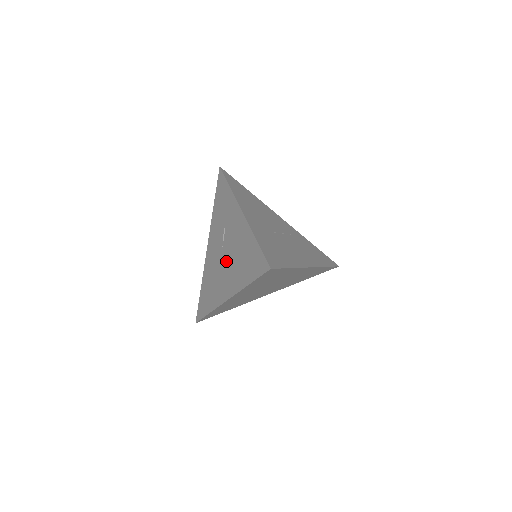
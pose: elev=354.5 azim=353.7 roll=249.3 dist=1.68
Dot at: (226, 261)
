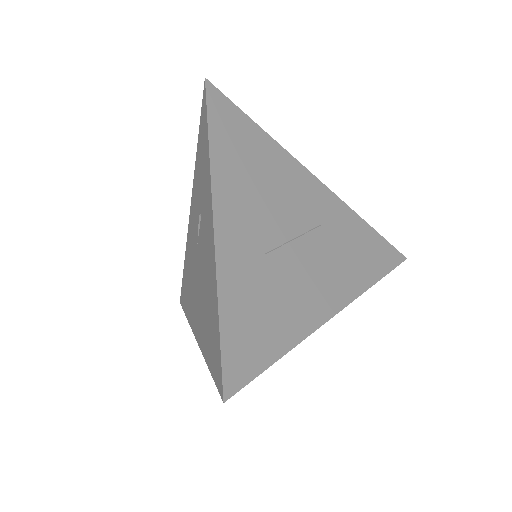
Dot at: (198, 275)
